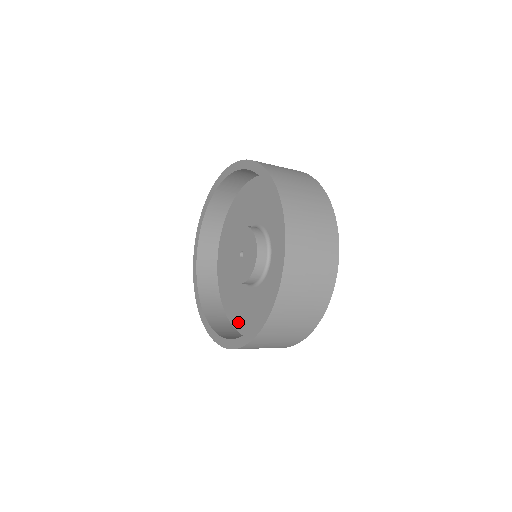
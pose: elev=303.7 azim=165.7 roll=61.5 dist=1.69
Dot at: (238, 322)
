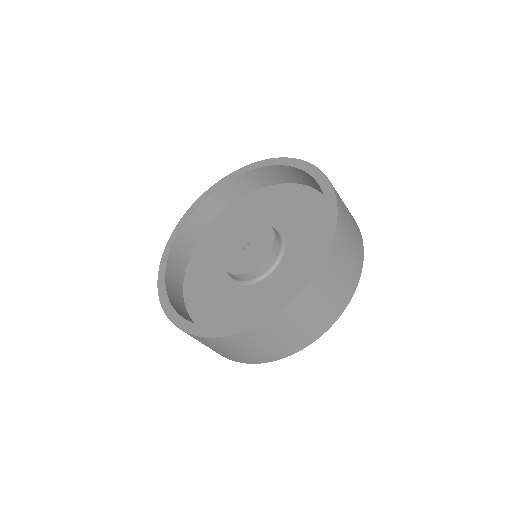
Dot at: occluded
